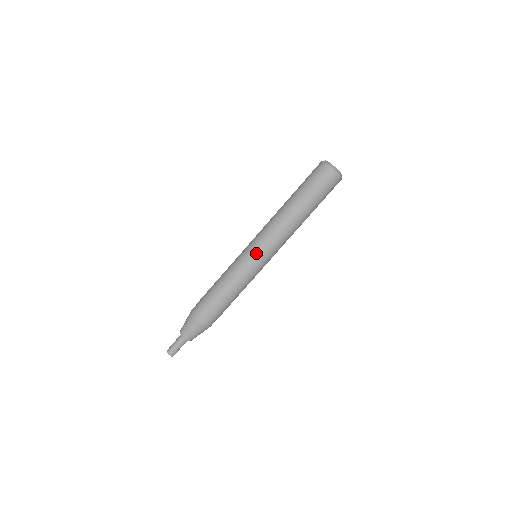
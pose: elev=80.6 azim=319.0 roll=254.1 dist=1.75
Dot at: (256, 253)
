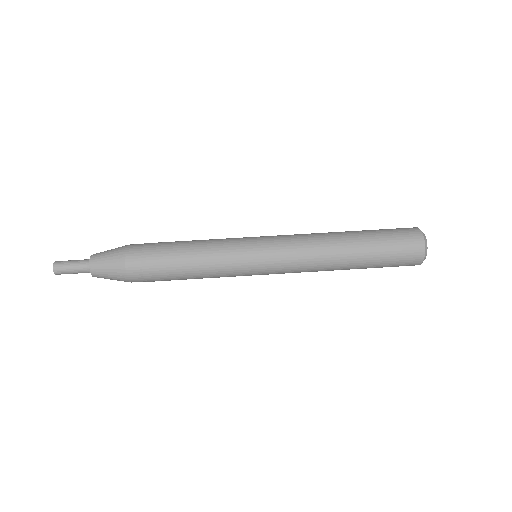
Dot at: (262, 255)
